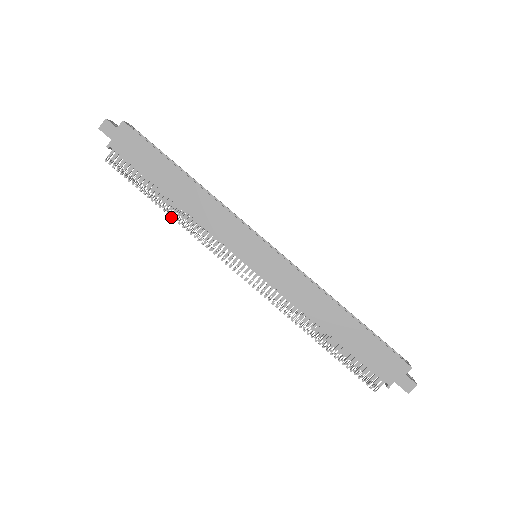
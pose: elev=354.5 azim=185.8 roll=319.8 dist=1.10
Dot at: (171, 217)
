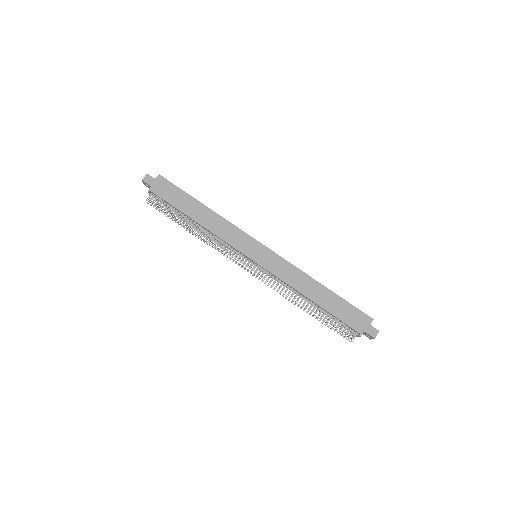
Dot at: (195, 234)
